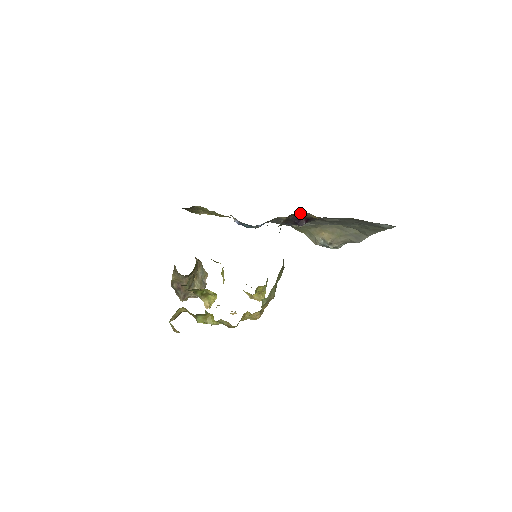
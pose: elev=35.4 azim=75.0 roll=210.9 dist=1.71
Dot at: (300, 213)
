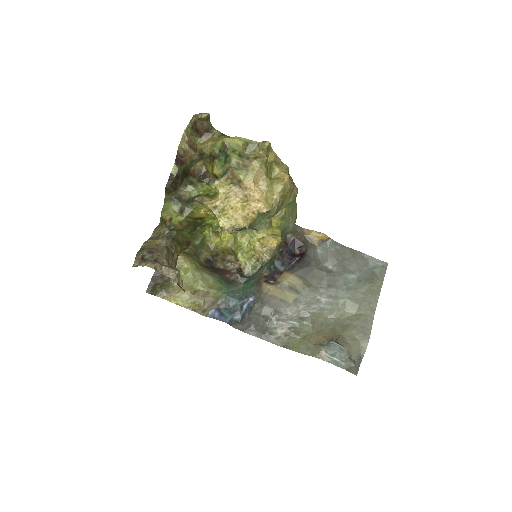
Dot at: (295, 227)
